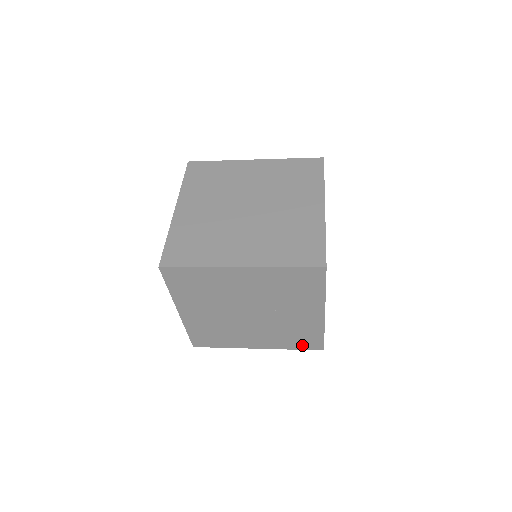
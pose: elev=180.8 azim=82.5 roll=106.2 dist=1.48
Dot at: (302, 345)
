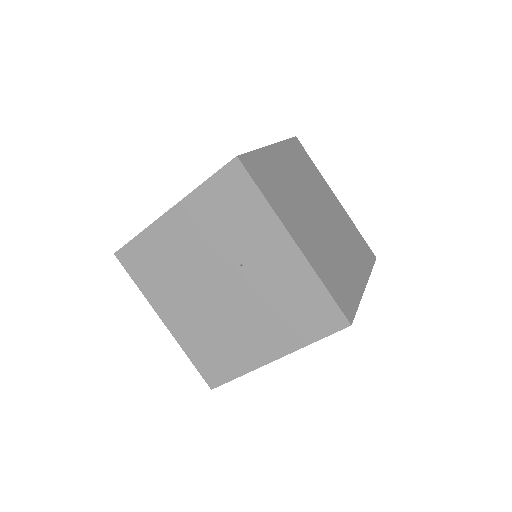
Dot at: (317, 326)
